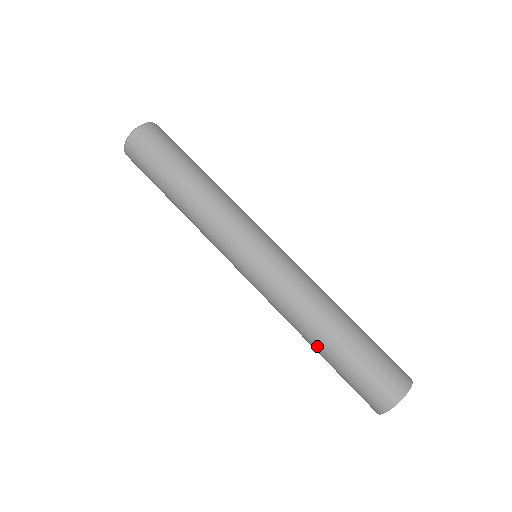
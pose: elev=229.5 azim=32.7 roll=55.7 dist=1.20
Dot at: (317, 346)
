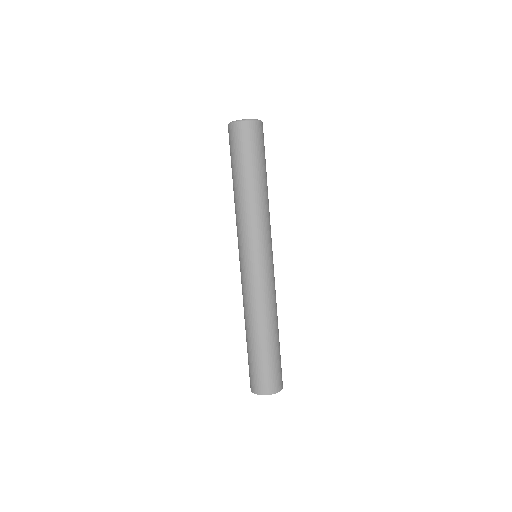
Dot at: (248, 334)
